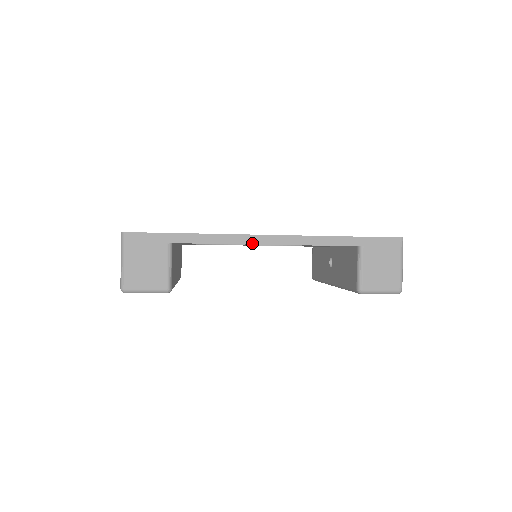
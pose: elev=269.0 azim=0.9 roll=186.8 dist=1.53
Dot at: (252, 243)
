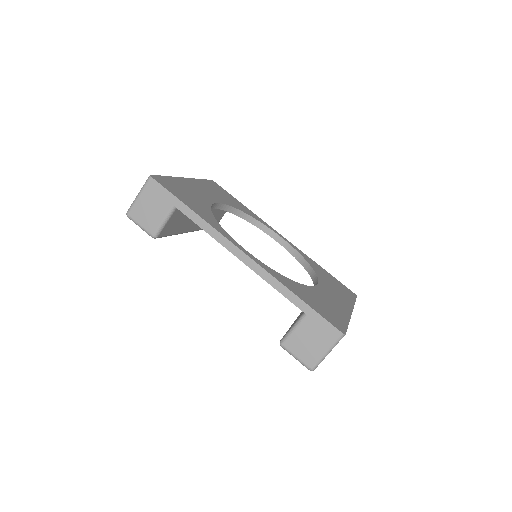
Dot at: (228, 249)
